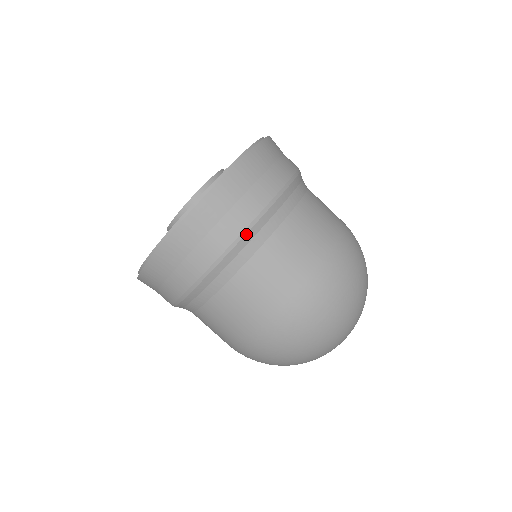
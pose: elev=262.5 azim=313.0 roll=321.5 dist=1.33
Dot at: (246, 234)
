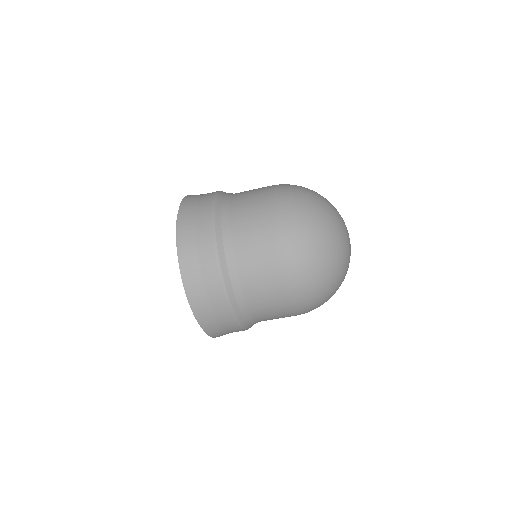
Dot at: (221, 269)
